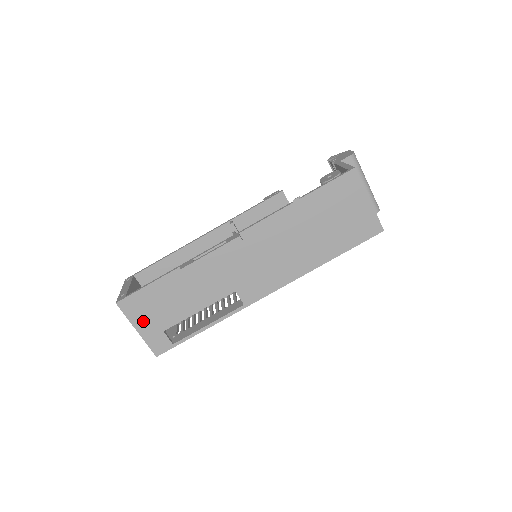
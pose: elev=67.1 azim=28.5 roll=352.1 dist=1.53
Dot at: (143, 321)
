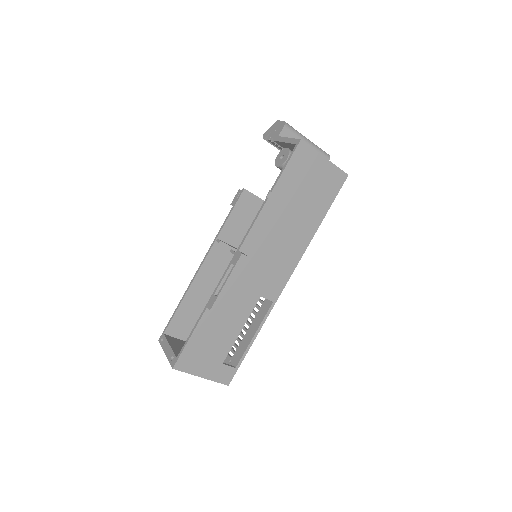
Dot at: (202, 367)
